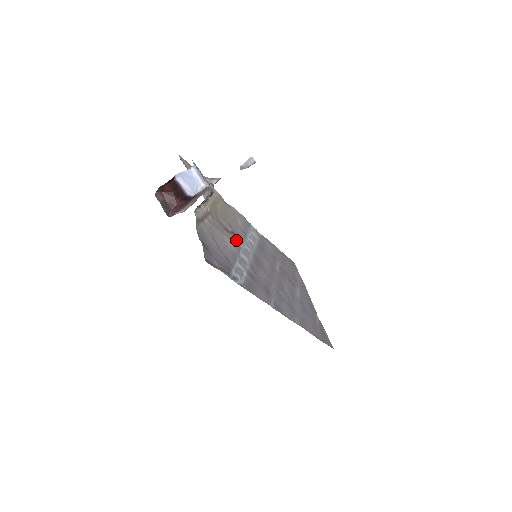
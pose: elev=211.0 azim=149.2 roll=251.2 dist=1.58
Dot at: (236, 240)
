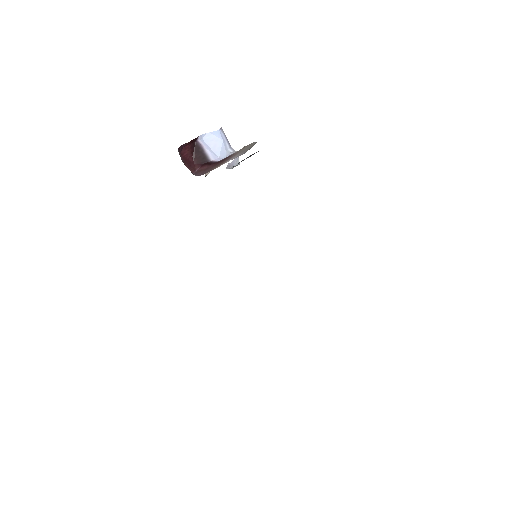
Dot at: occluded
